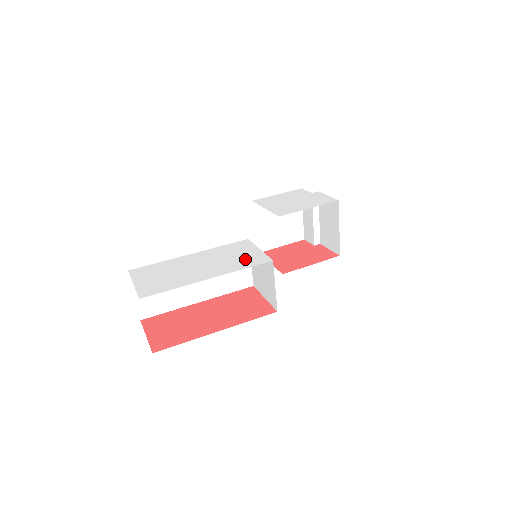
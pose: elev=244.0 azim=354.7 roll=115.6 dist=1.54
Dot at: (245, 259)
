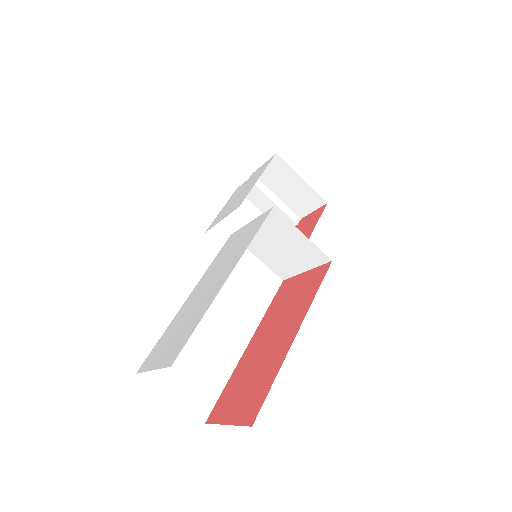
Dot at: (246, 236)
